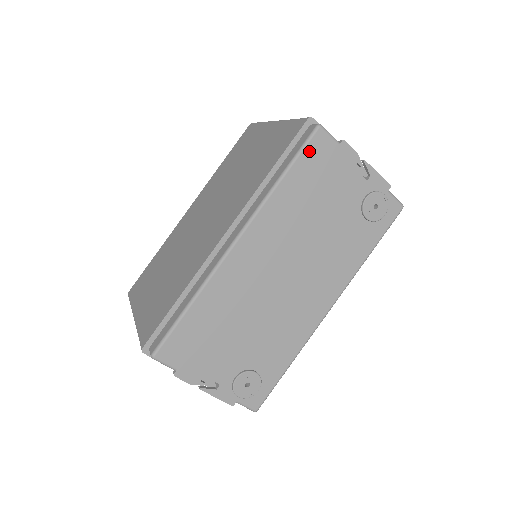
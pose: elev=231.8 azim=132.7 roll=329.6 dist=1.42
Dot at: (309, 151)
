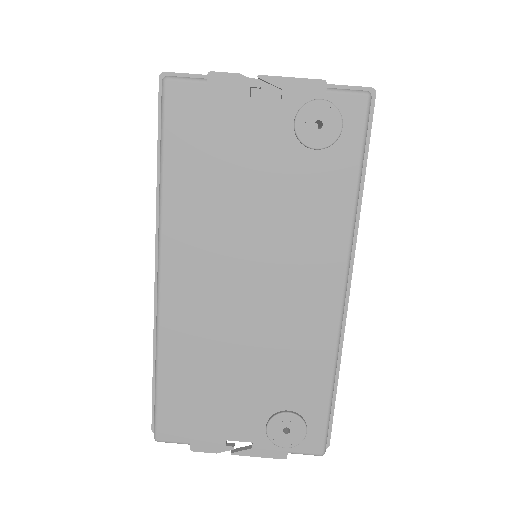
Dot at: (172, 120)
